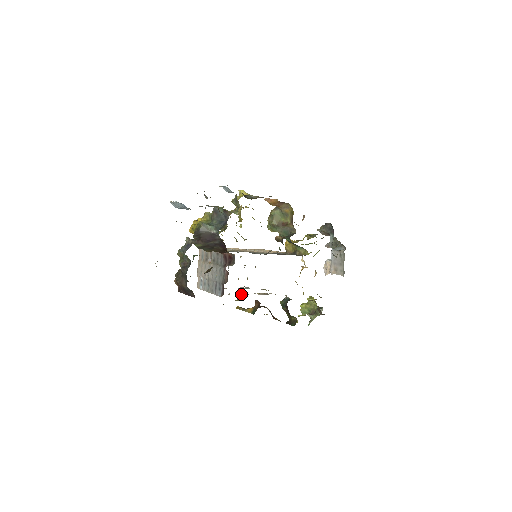
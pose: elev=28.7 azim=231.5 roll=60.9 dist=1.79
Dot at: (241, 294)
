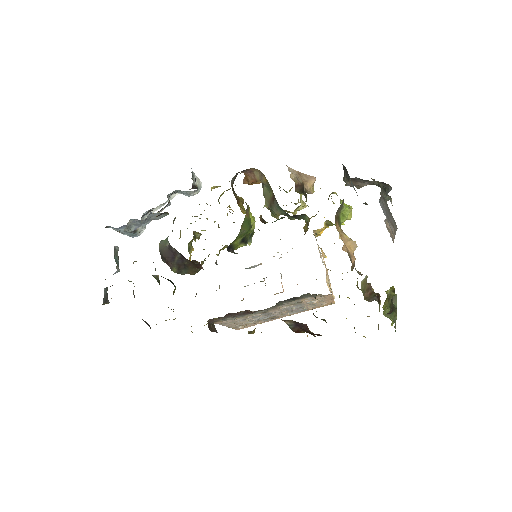
Dot at: occluded
